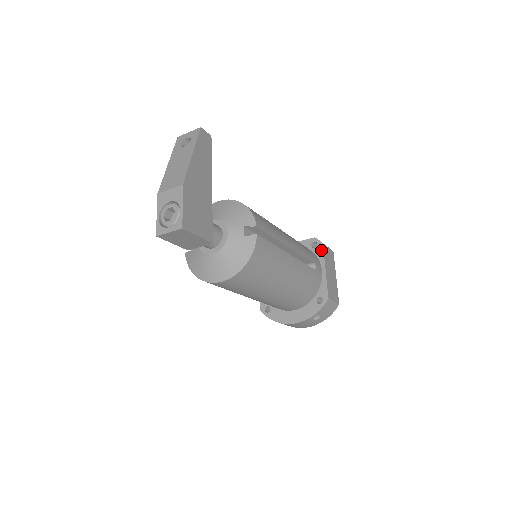
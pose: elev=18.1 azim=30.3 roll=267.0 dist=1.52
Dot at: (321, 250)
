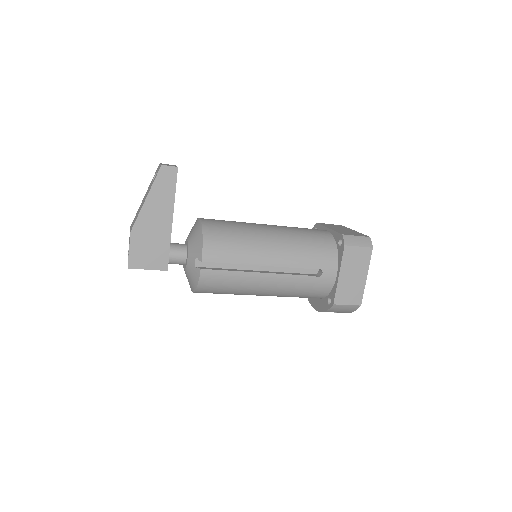
Dot at: (342, 252)
